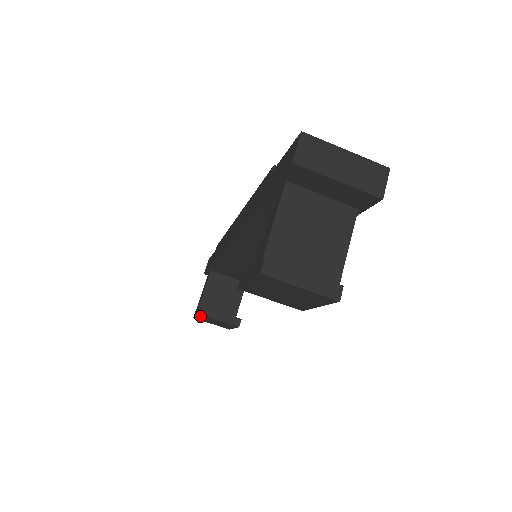
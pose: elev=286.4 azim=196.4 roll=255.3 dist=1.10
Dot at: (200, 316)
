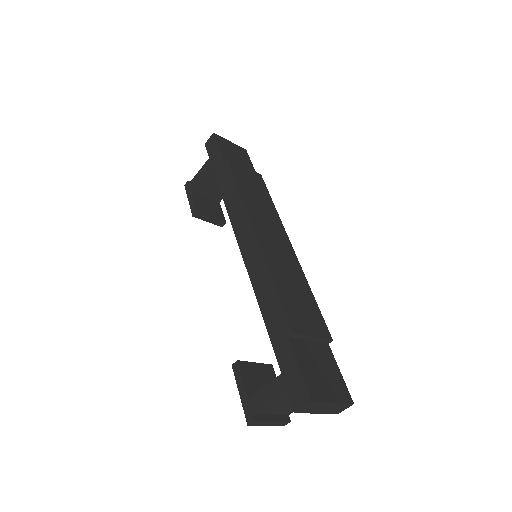
Dot at: occluded
